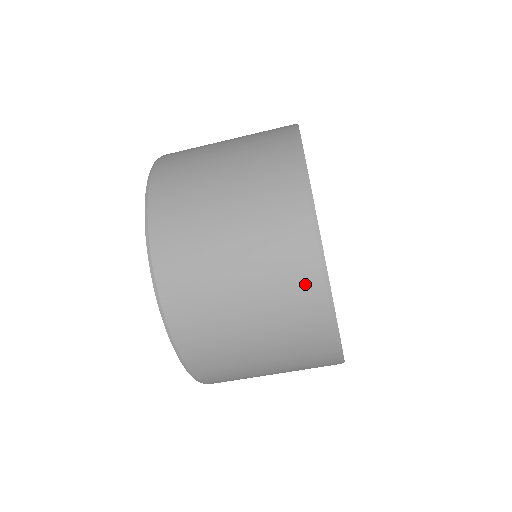
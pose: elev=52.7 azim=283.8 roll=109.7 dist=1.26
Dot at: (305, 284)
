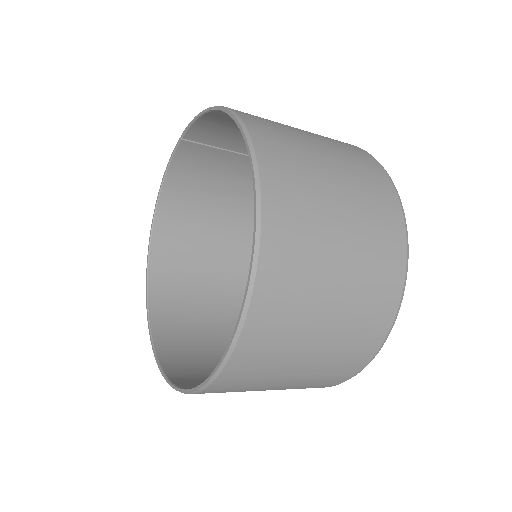
Dot at: (324, 385)
